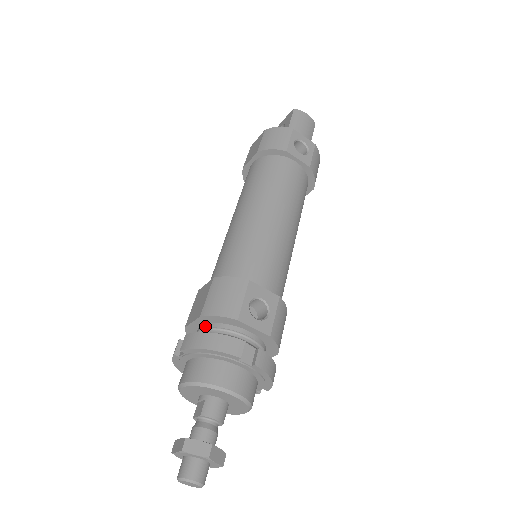
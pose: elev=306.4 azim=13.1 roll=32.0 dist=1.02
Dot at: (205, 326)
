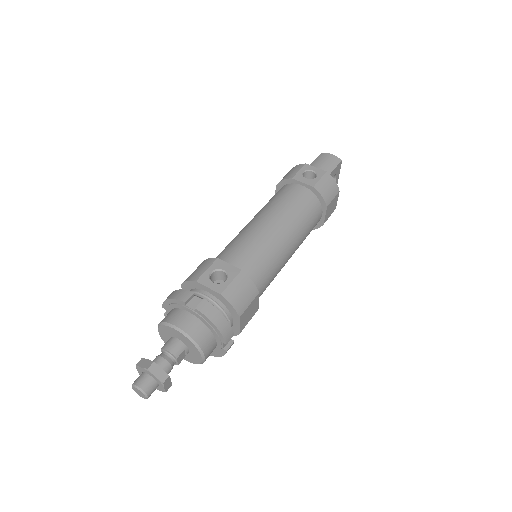
Dot at: occluded
